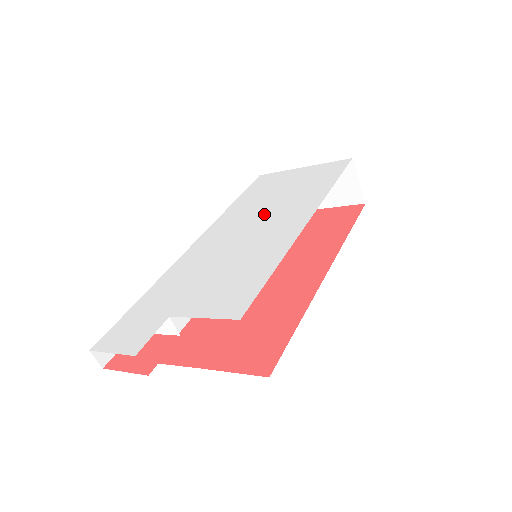
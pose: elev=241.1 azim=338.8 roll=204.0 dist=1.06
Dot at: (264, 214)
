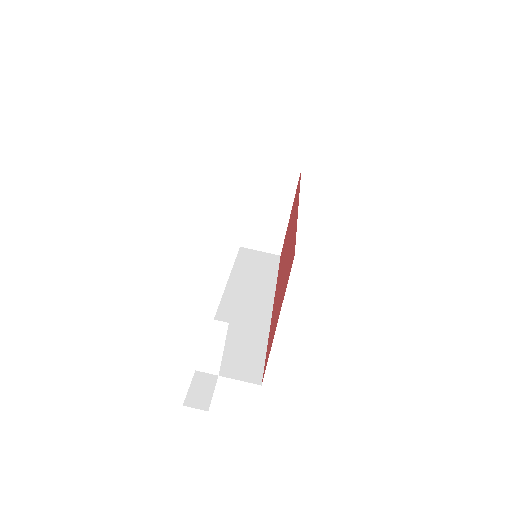
Dot at: occluded
